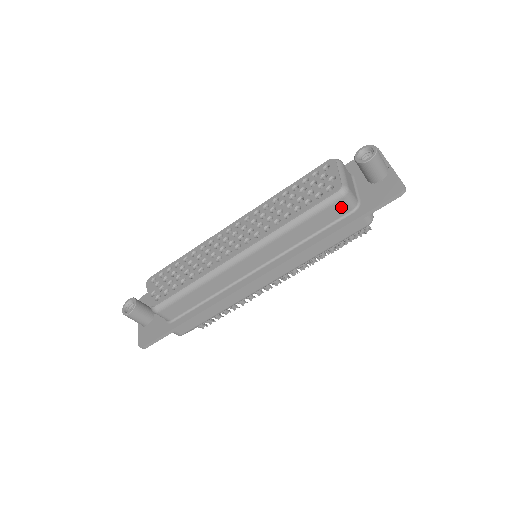
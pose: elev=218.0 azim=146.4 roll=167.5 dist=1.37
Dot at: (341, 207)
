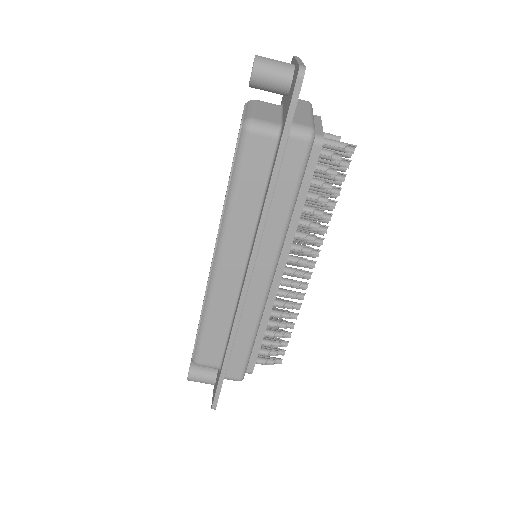
Dot at: (260, 144)
